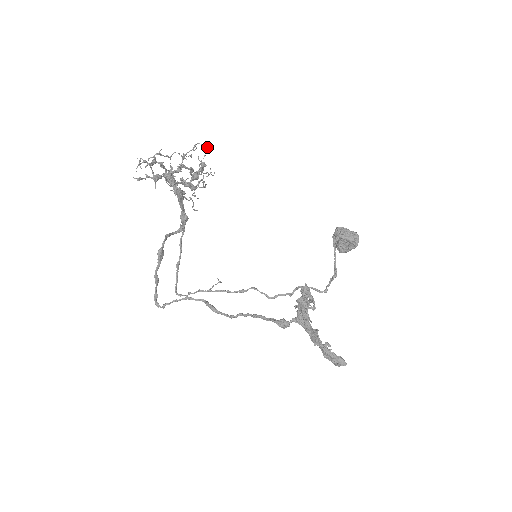
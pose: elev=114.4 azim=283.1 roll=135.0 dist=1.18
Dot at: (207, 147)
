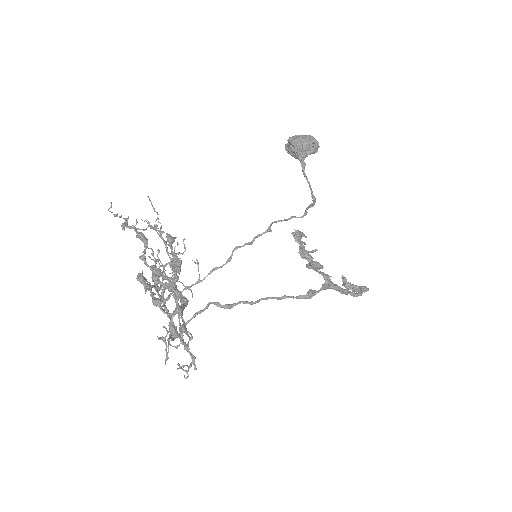
Dot at: (184, 239)
